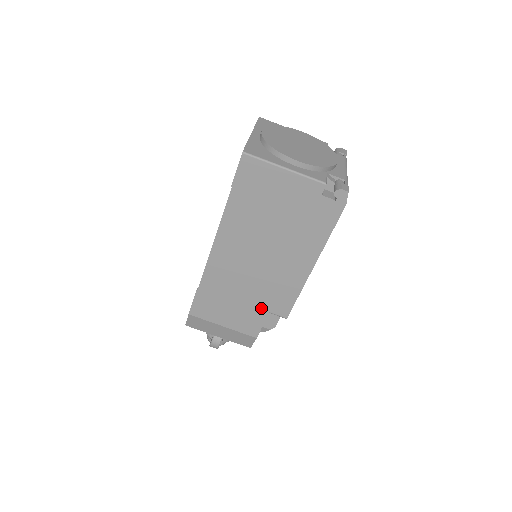
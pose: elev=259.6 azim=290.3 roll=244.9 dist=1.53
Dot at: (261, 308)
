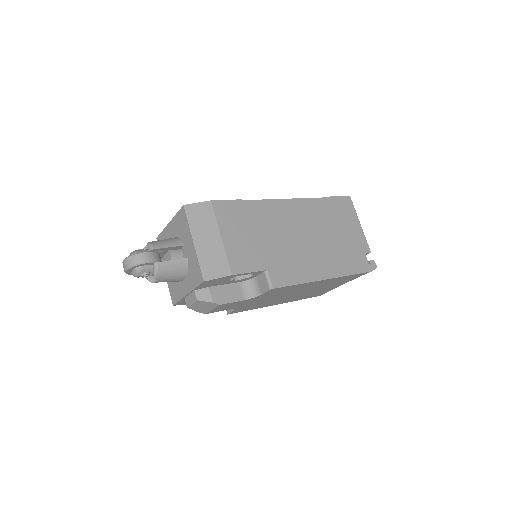
Dot at: (266, 261)
